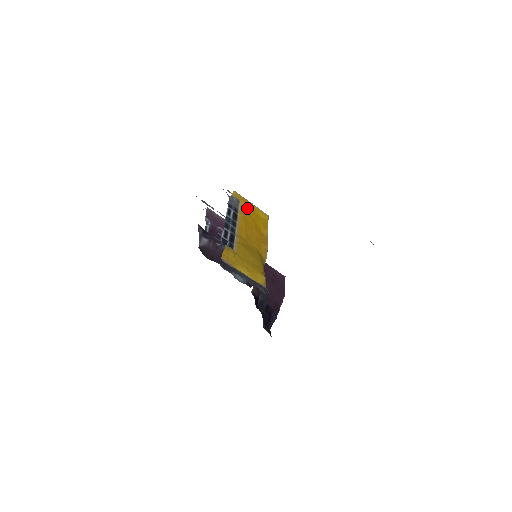
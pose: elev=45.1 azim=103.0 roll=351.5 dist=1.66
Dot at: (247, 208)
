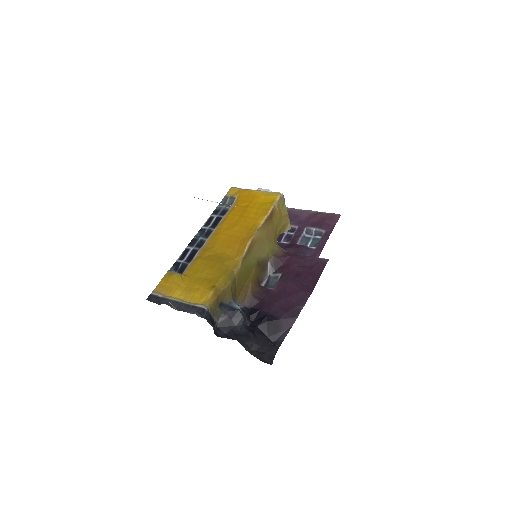
Dot at: (242, 201)
